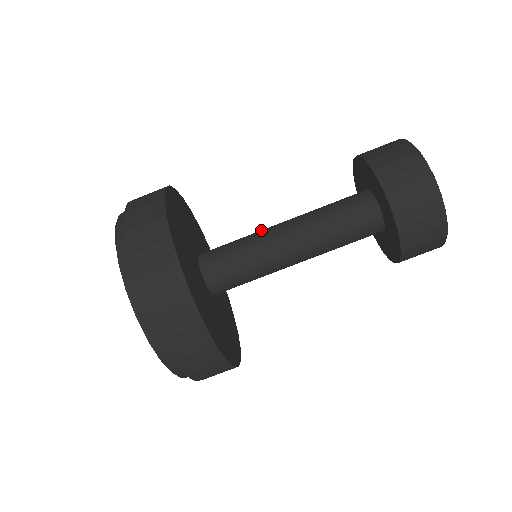
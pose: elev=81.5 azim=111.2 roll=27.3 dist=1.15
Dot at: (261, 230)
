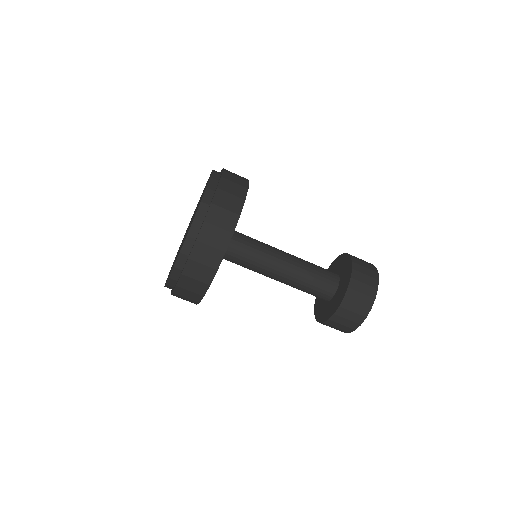
Dot at: occluded
